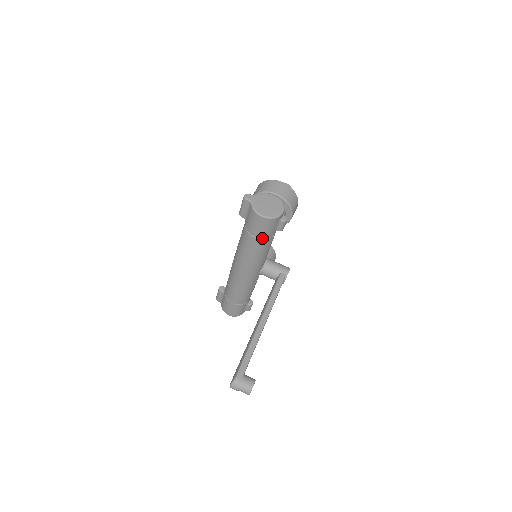
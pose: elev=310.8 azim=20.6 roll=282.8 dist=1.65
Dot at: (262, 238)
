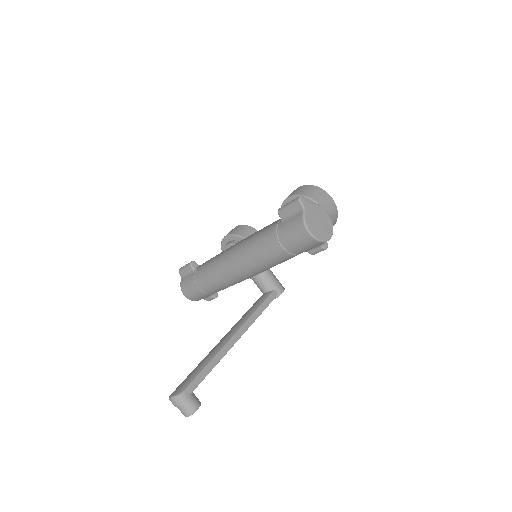
Dot at: (288, 251)
